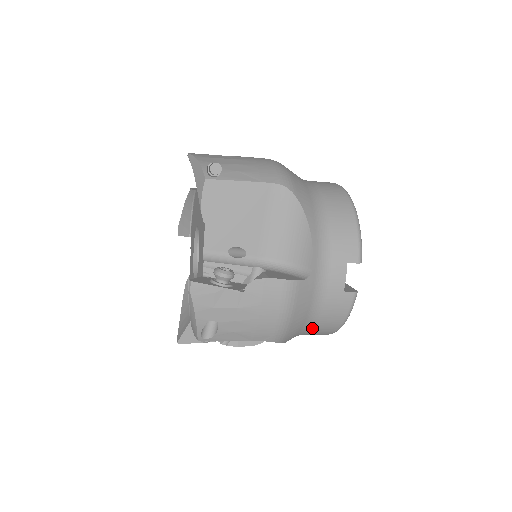
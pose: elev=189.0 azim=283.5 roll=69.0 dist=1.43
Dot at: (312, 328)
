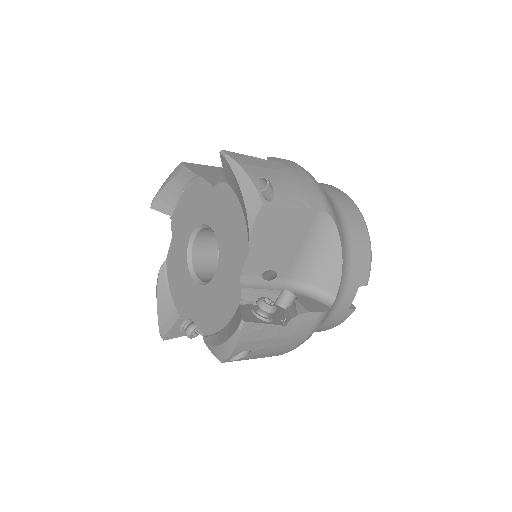
Dot at: occluded
